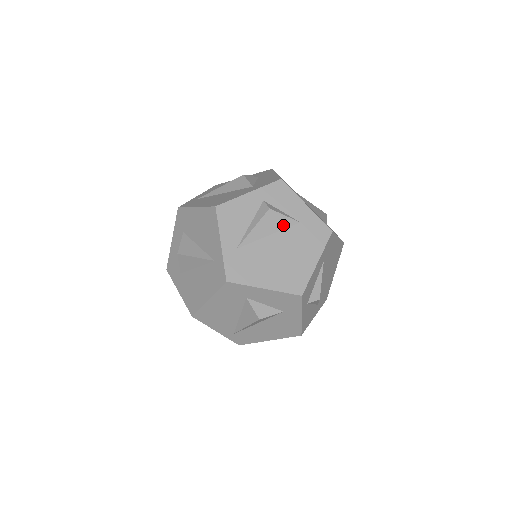
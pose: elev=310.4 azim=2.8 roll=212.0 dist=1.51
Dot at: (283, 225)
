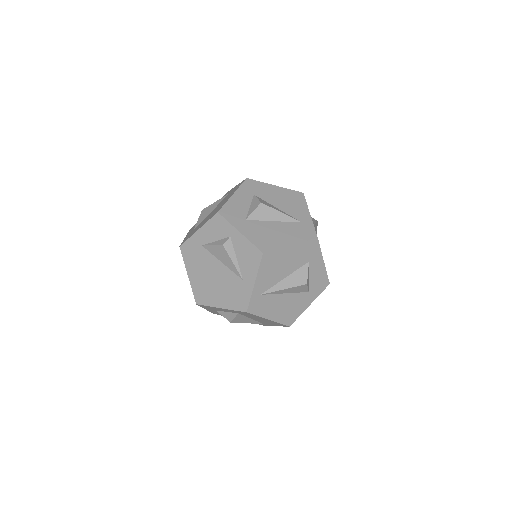
Dot at: occluded
